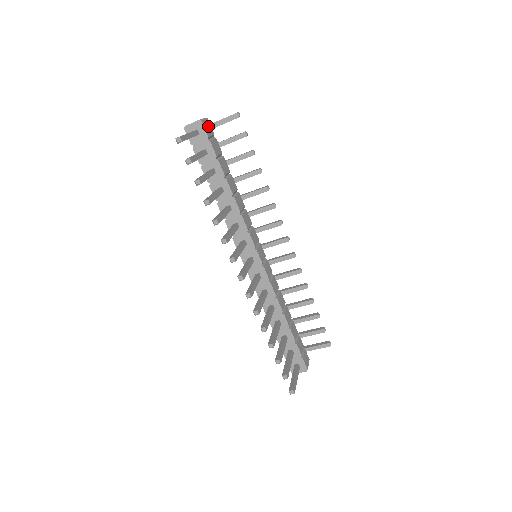
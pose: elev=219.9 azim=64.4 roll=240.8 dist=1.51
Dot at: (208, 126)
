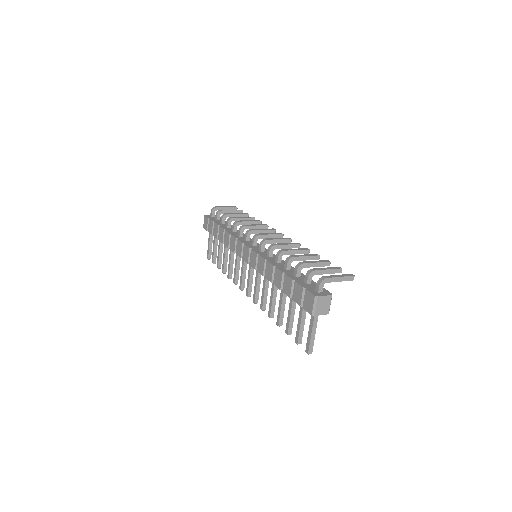
Dot at: occluded
